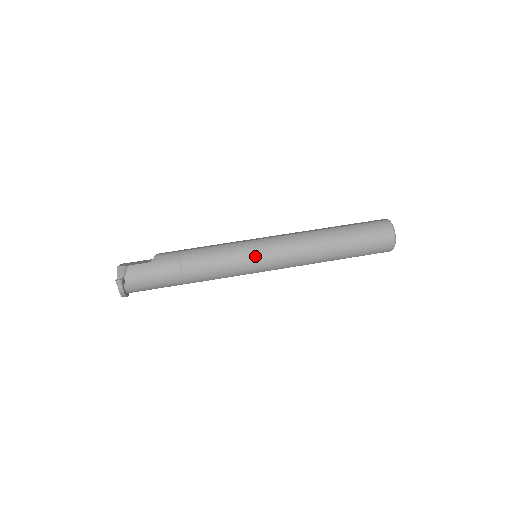
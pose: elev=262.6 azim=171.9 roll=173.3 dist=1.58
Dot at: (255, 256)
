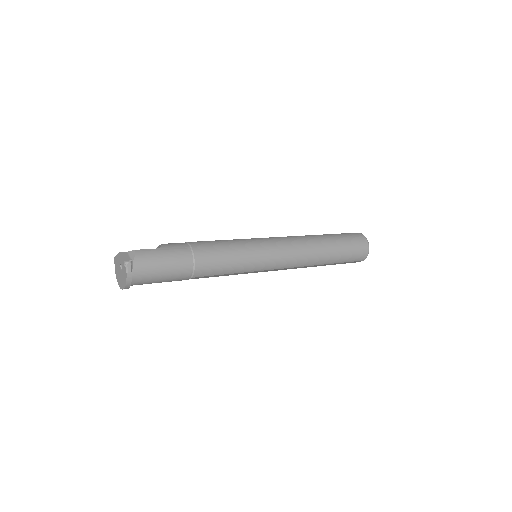
Dot at: (262, 251)
